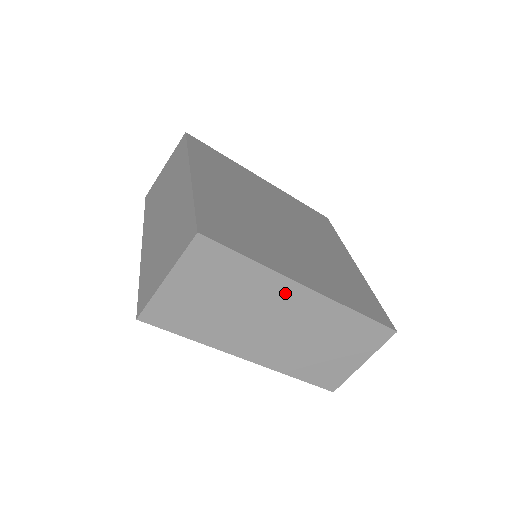
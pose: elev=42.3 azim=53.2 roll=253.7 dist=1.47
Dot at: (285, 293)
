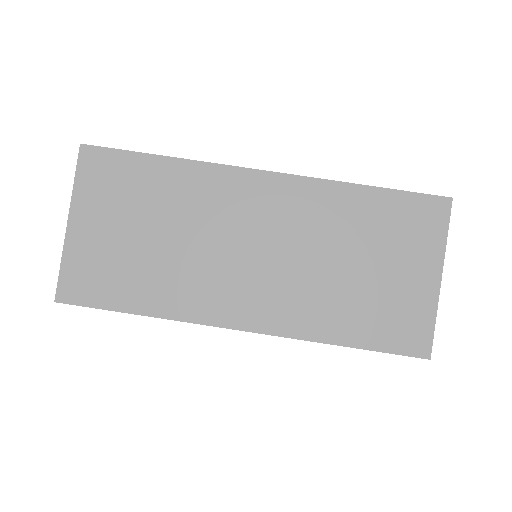
Dot at: (233, 190)
